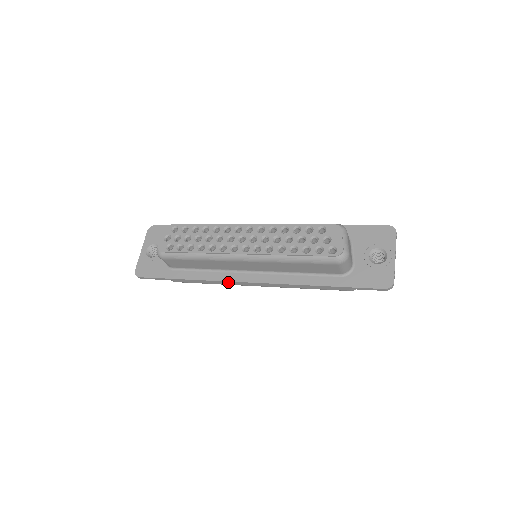
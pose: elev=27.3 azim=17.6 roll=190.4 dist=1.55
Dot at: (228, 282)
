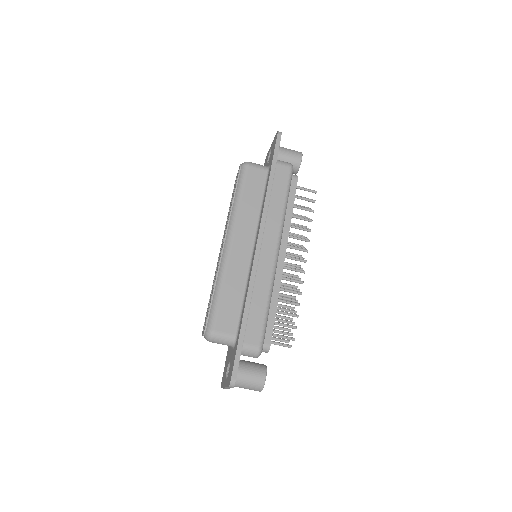
Dot at: (255, 268)
